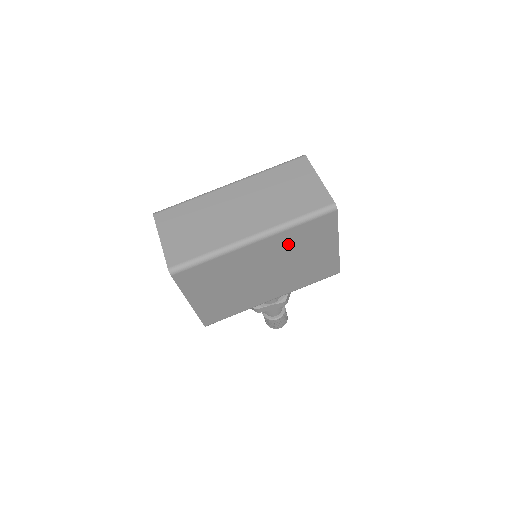
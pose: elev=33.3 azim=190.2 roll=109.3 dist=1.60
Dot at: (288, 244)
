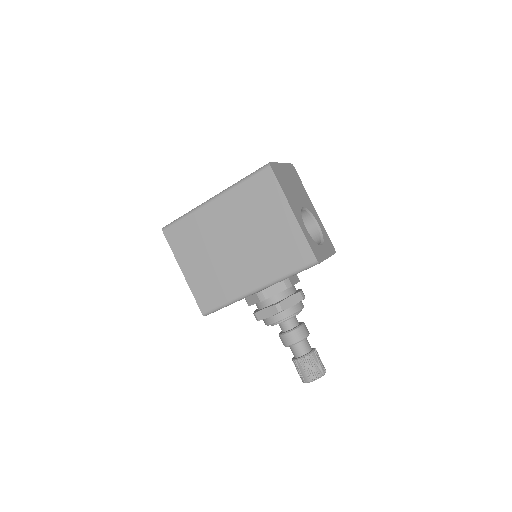
Dot at: (242, 207)
